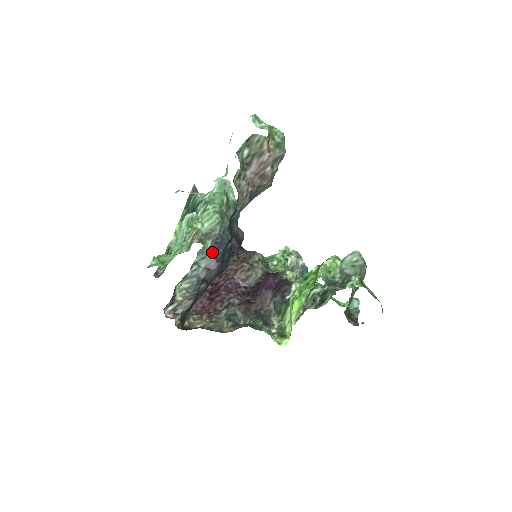
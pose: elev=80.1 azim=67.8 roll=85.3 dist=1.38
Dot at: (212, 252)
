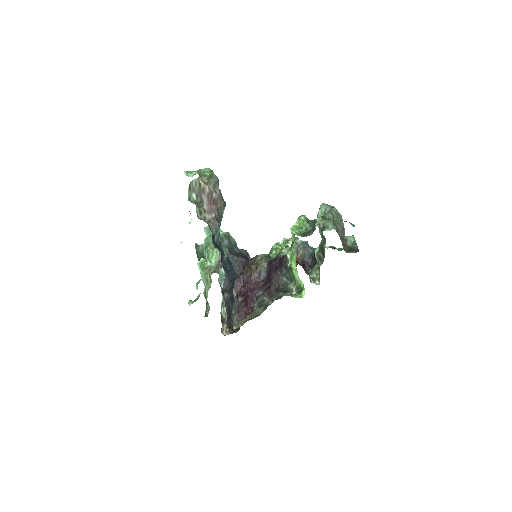
Dot at: occluded
